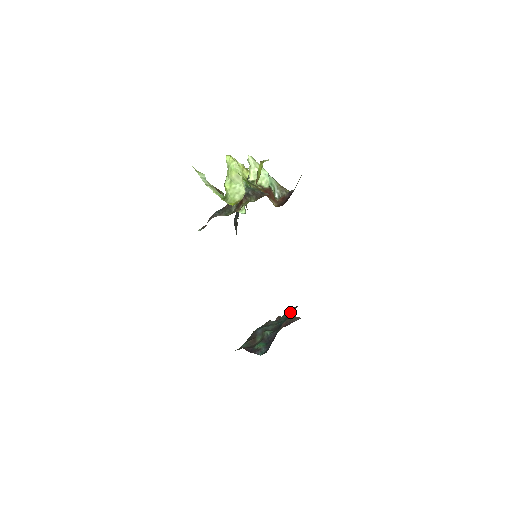
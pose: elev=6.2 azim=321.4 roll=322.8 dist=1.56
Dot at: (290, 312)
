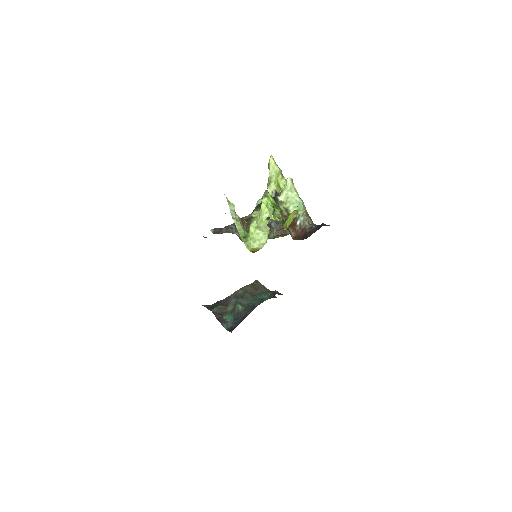
Dot at: (267, 295)
